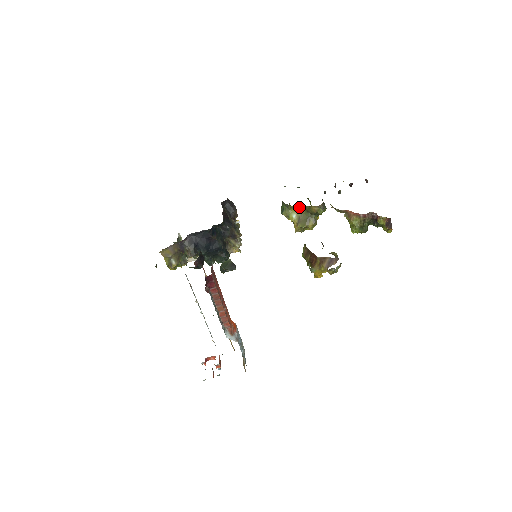
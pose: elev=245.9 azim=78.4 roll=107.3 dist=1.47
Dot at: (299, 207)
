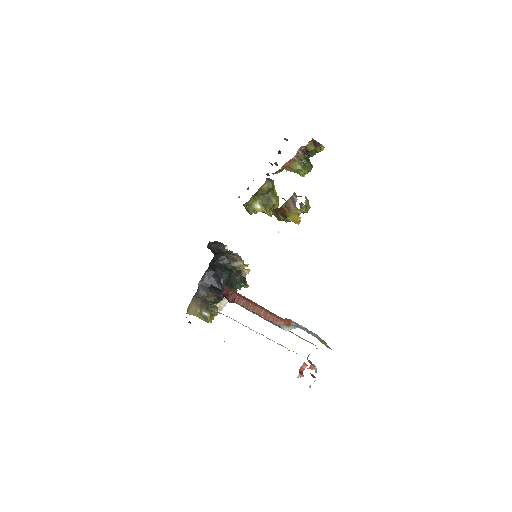
Dot at: (255, 197)
